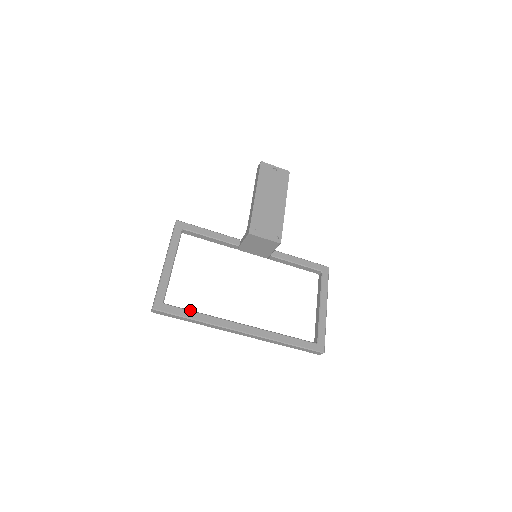
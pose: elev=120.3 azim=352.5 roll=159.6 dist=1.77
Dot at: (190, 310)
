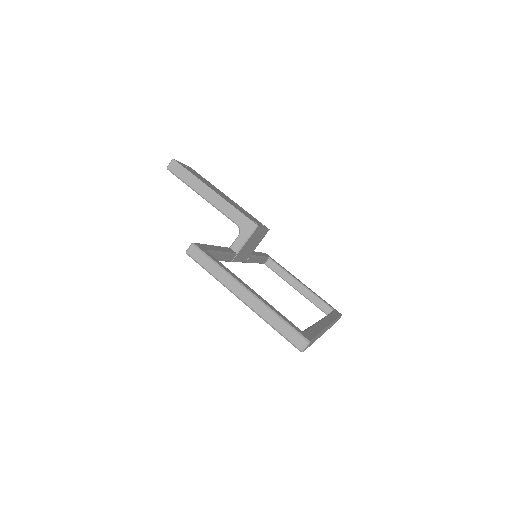
Dot at: (309, 327)
